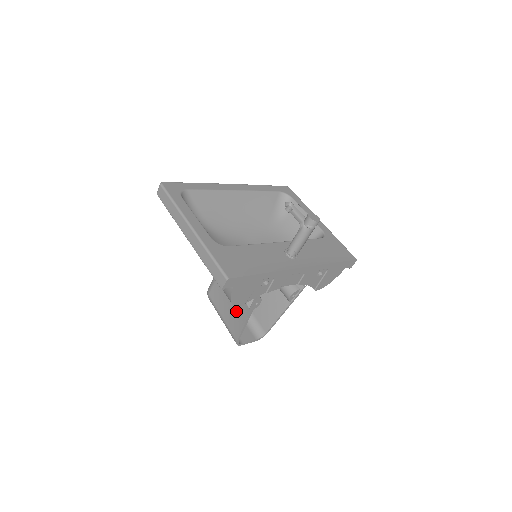
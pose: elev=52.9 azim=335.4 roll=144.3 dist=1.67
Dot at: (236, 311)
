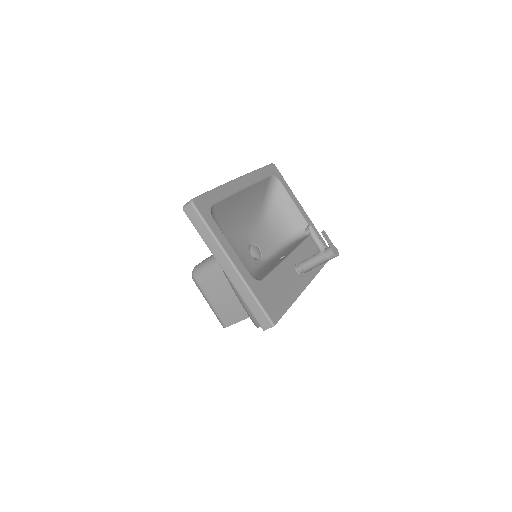
Dot at: (233, 306)
